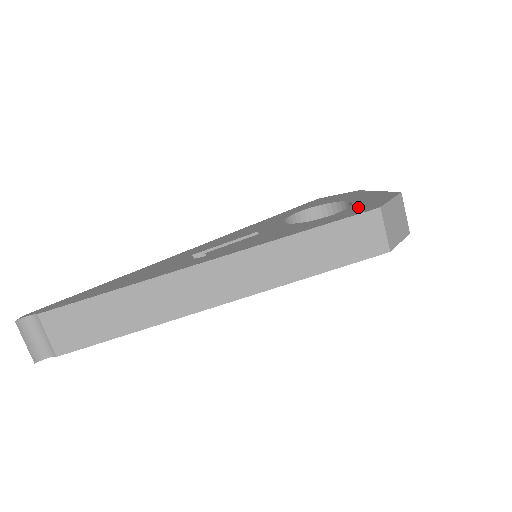
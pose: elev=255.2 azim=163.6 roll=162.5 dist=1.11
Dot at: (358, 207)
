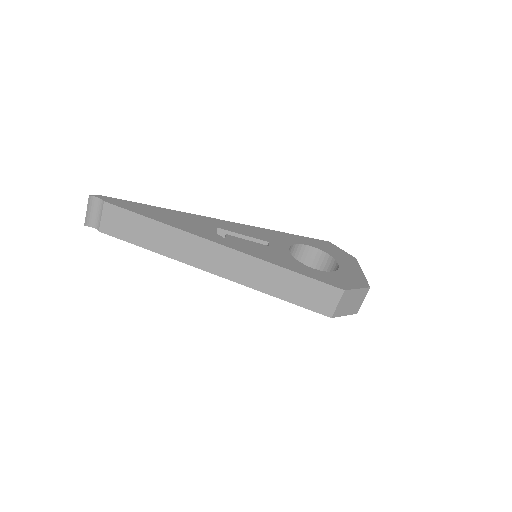
Dot at: (336, 277)
